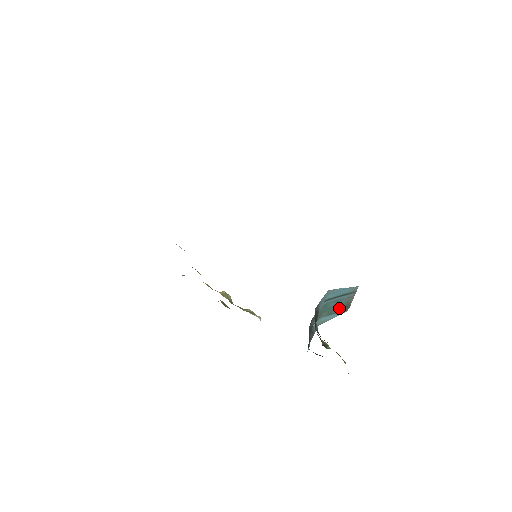
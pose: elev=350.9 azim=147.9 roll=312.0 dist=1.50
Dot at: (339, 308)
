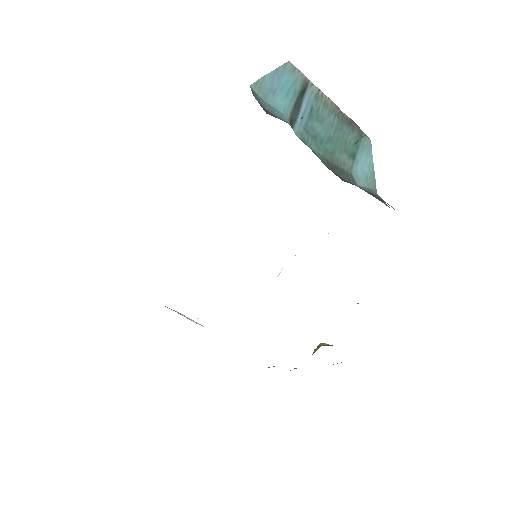
Dot at: (344, 134)
